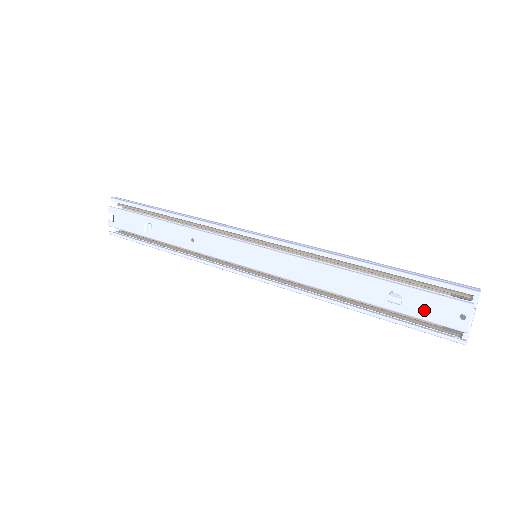
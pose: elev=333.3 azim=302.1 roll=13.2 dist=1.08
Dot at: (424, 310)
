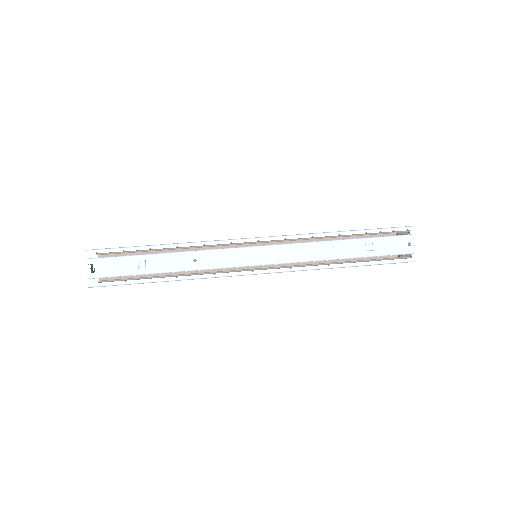
Dot at: (388, 248)
